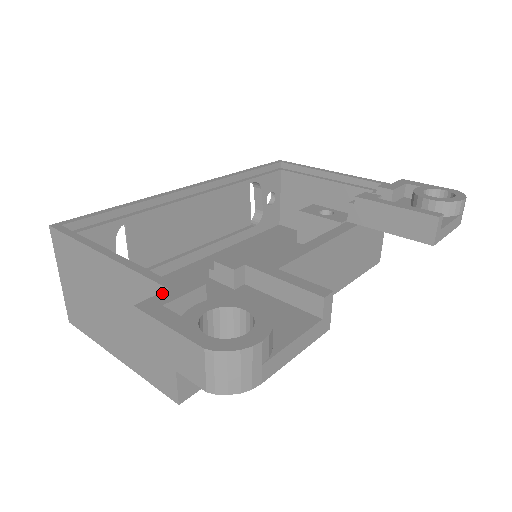
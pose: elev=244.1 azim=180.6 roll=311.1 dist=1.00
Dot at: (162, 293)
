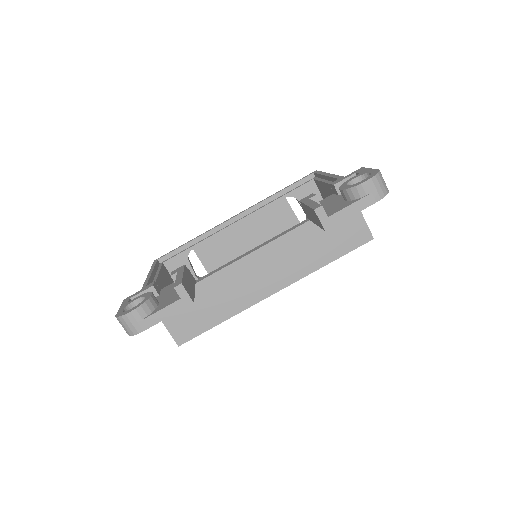
Dot at: (137, 292)
